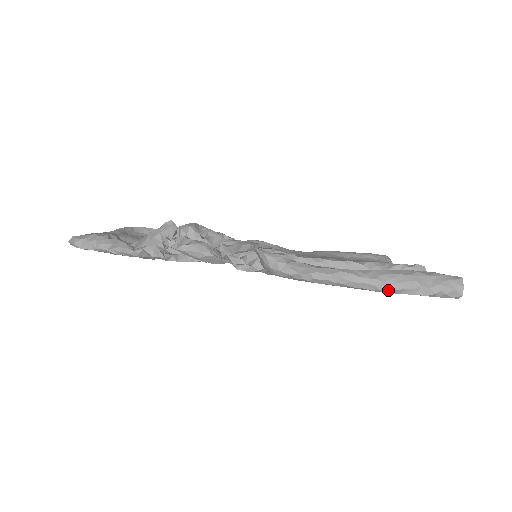
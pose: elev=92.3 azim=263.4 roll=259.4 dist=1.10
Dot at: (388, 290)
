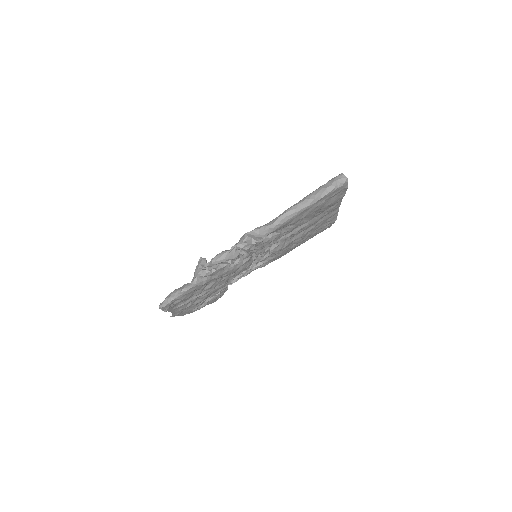
Dot at: (315, 200)
